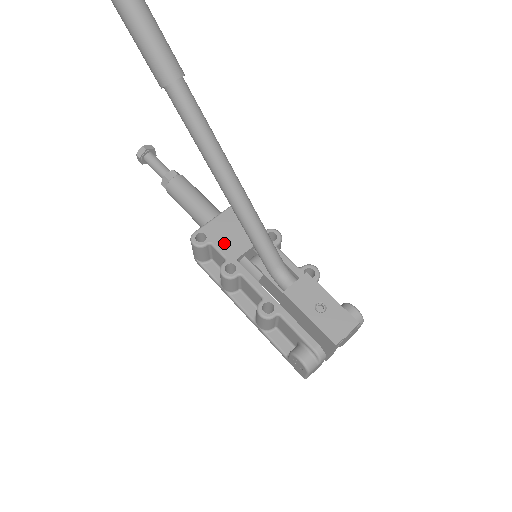
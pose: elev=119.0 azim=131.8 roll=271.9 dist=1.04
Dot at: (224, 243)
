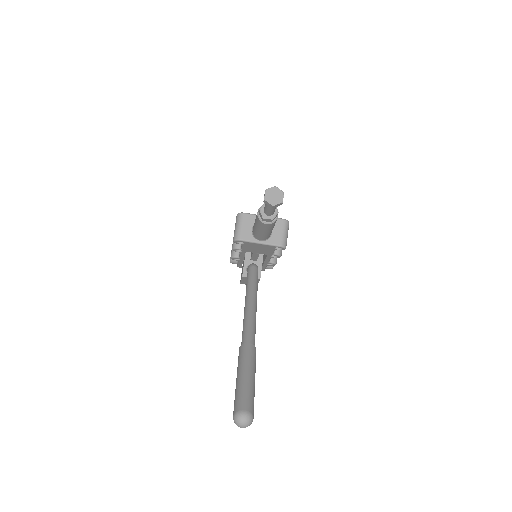
Dot at: (249, 248)
